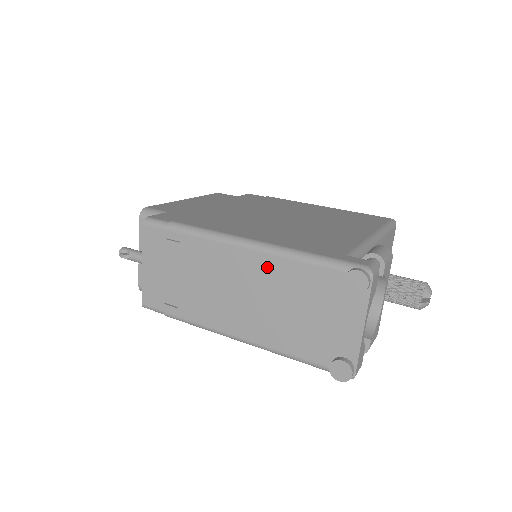
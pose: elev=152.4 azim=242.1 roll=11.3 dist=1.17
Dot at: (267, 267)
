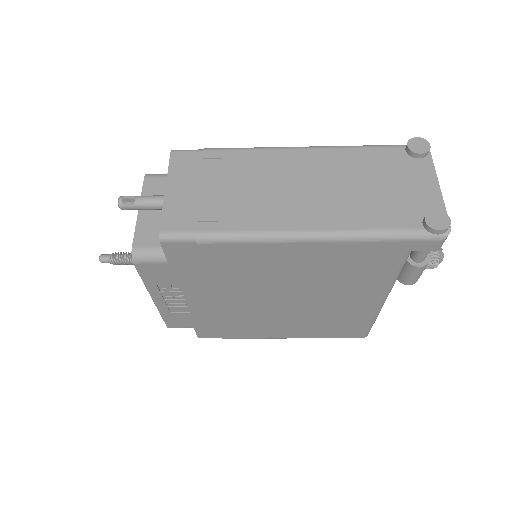
Dot at: (327, 158)
